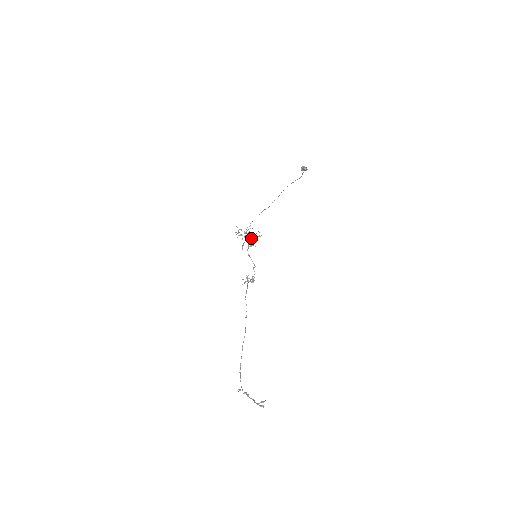
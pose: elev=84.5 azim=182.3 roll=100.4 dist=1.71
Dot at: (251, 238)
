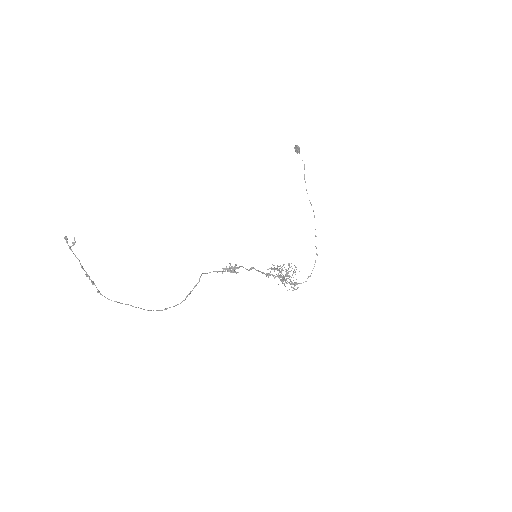
Dot at: occluded
